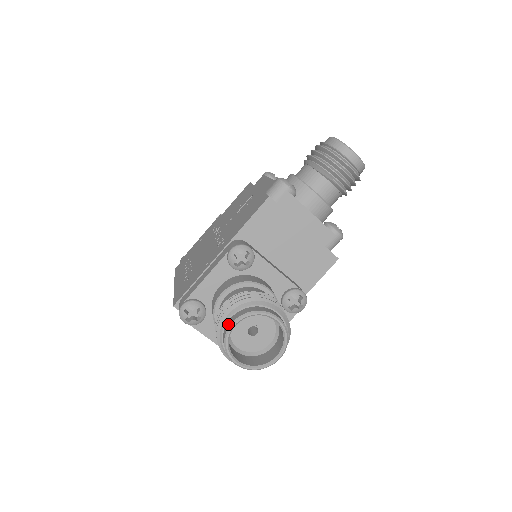
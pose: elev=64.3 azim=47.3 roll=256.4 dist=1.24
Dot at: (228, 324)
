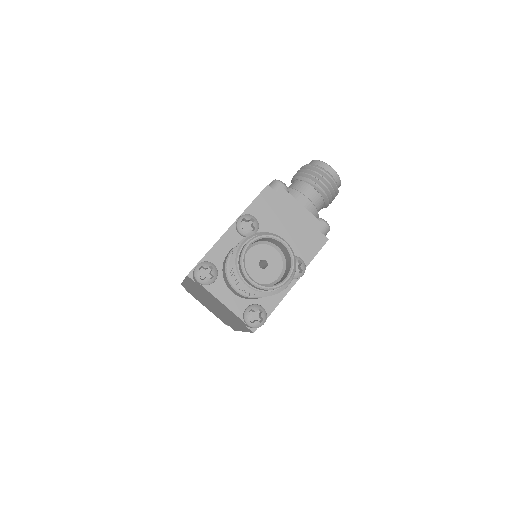
Dot at: (243, 247)
